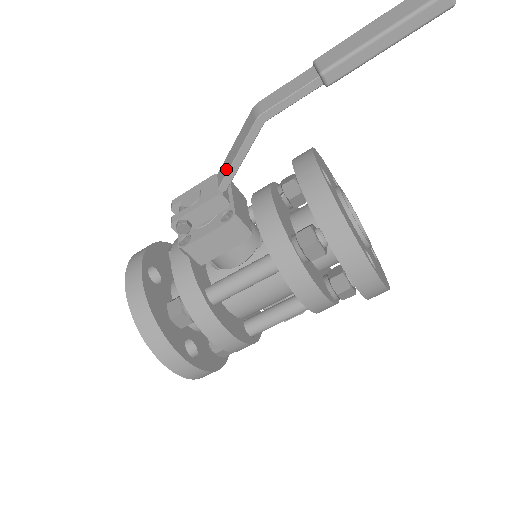
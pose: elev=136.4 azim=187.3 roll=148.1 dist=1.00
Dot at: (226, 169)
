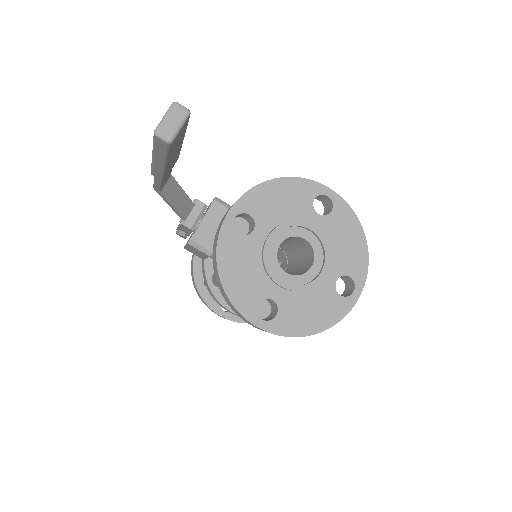
Dot at: occluded
